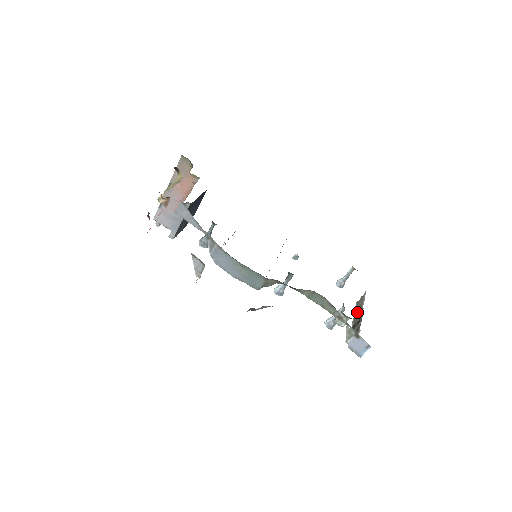
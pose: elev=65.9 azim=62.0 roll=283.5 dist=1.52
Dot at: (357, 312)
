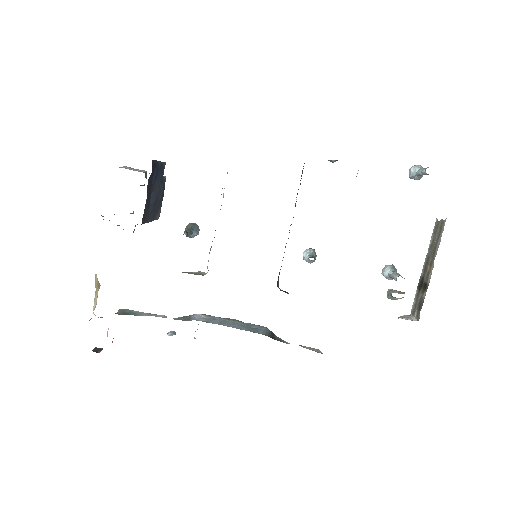
Dot at: (430, 253)
